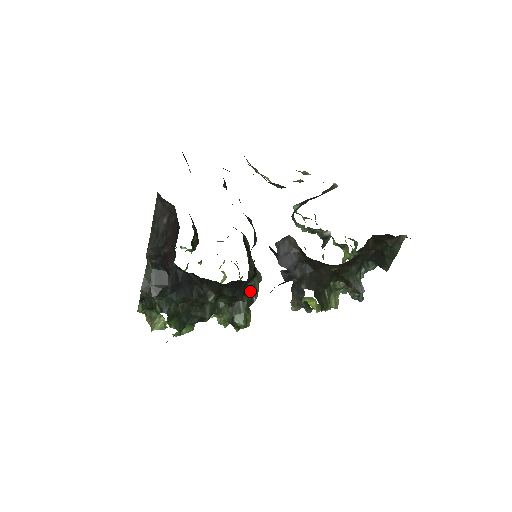
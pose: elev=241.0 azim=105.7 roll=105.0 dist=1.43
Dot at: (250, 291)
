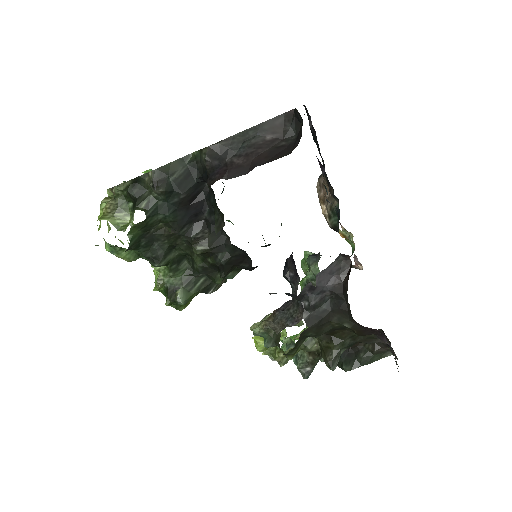
Dot at: occluded
